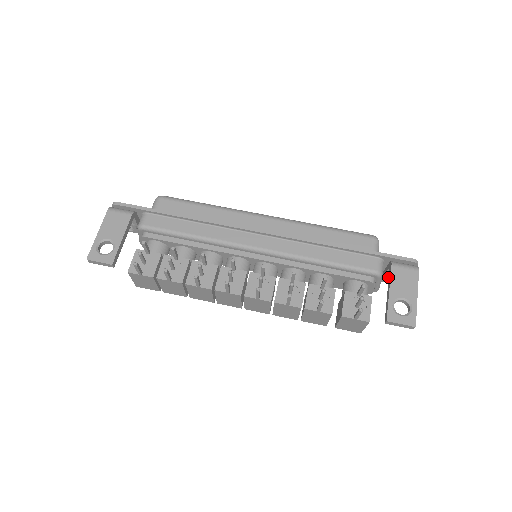
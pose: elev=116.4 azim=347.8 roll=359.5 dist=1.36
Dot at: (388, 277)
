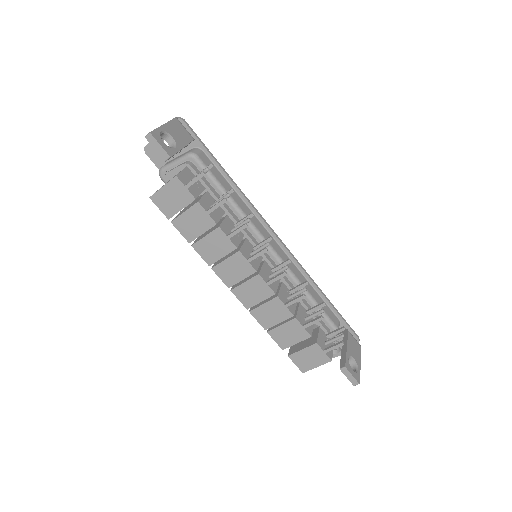
Dot at: occluded
